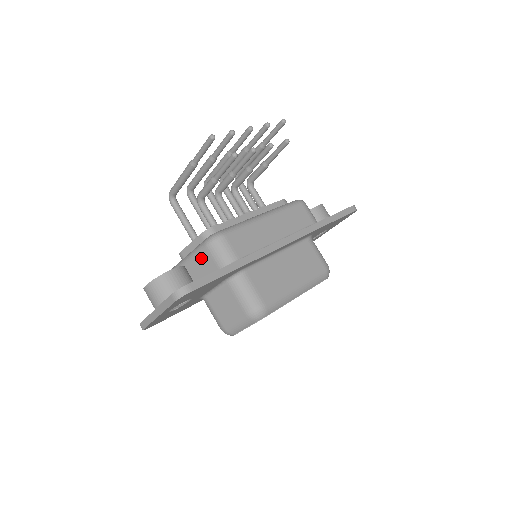
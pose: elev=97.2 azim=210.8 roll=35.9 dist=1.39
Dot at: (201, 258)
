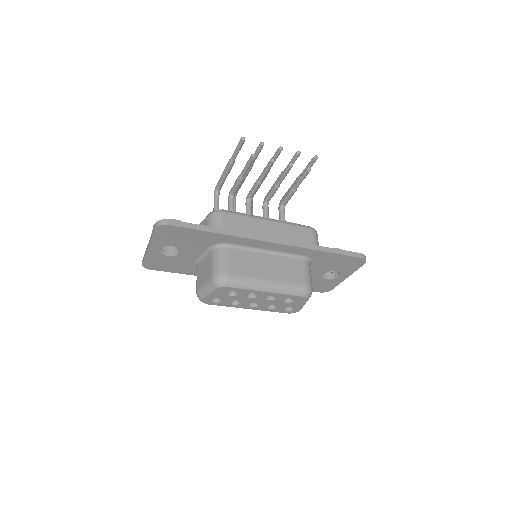
Dot at: occluded
